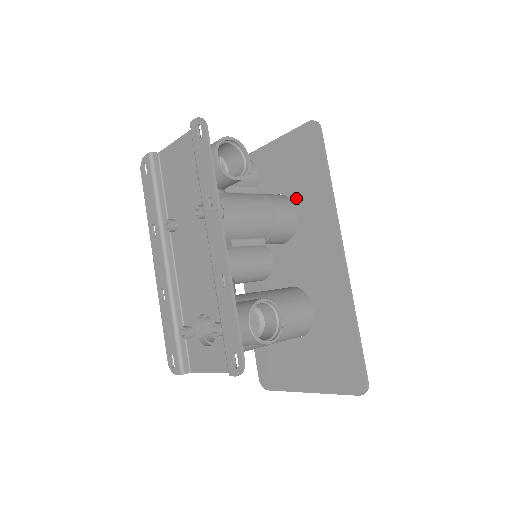
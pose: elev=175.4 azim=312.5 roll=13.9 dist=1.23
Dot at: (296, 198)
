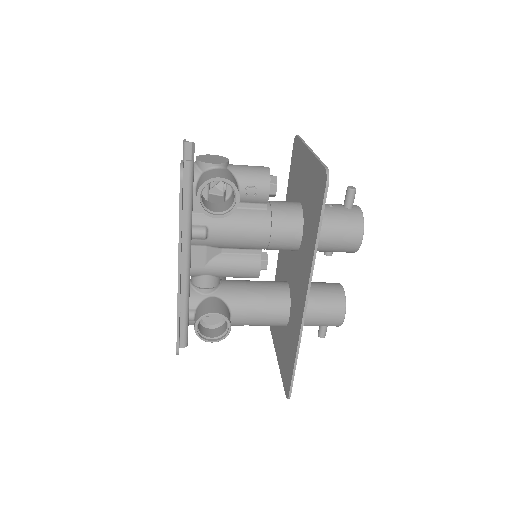
Dot at: (305, 224)
